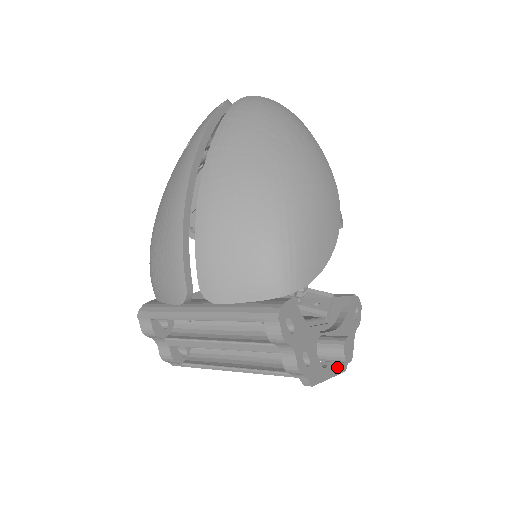
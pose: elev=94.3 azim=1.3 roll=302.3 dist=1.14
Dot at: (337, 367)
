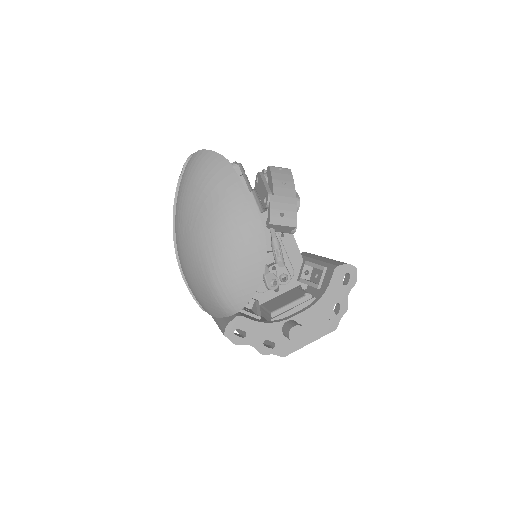
Dot at: (320, 332)
